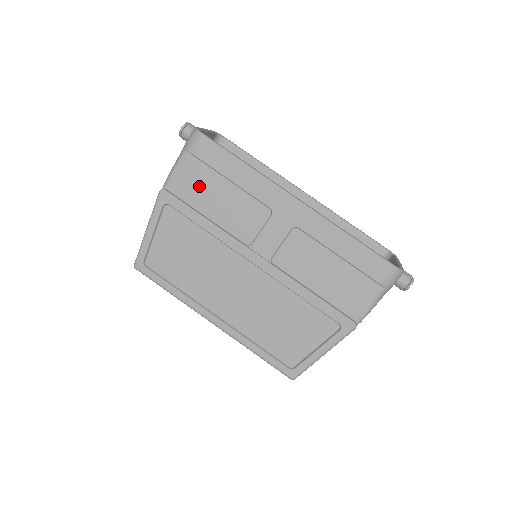
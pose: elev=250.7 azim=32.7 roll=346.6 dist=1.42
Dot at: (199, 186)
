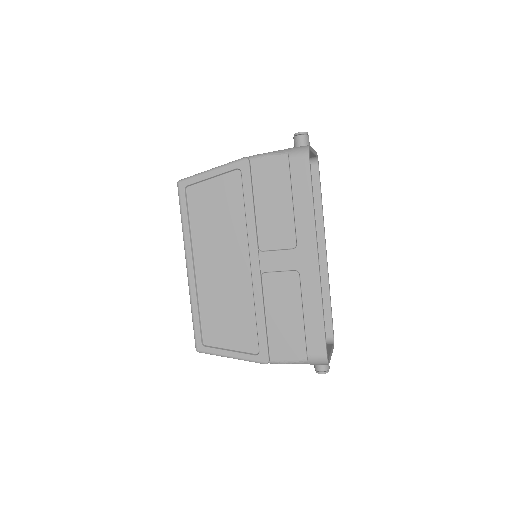
Dot at: (271, 183)
